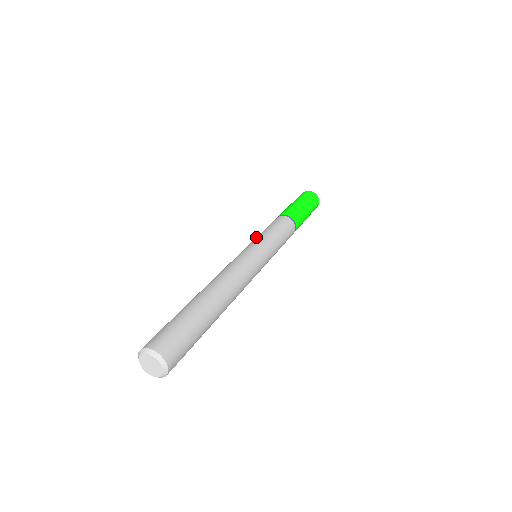
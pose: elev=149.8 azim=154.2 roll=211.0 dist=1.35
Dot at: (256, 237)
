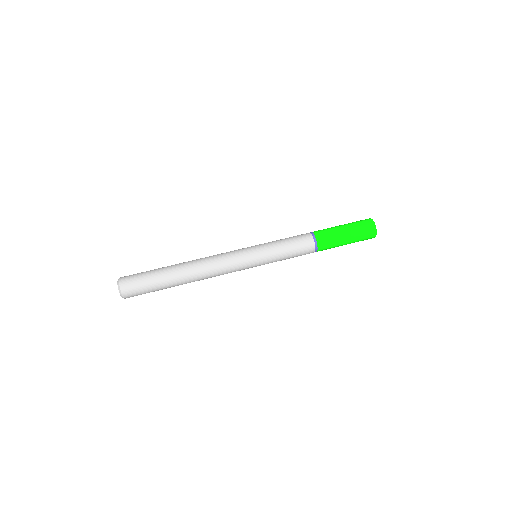
Dot at: (269, 242)
